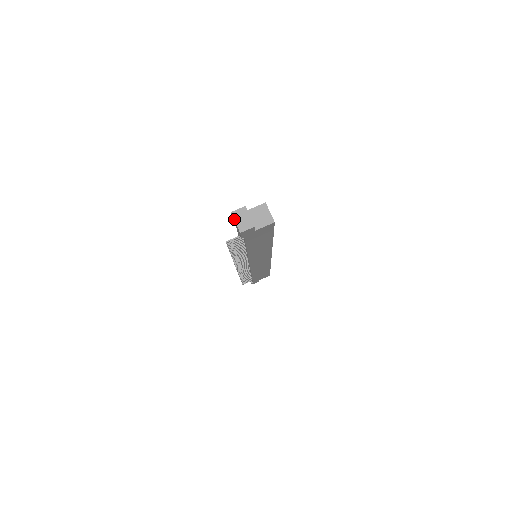
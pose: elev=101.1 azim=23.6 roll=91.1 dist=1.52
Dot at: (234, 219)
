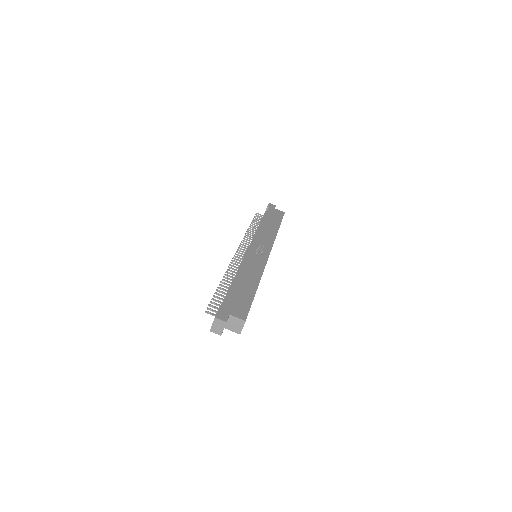
Dot at: (213, 322)
